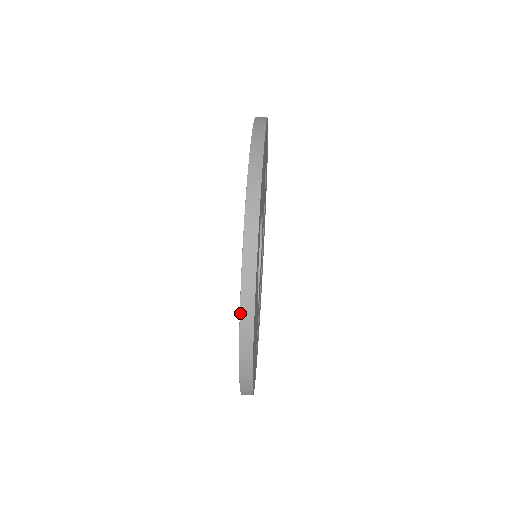
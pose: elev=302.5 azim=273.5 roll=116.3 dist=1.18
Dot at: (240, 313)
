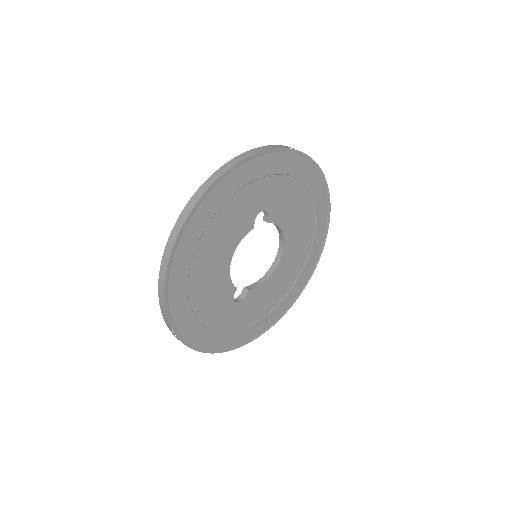
Dot at: (187, 204)
